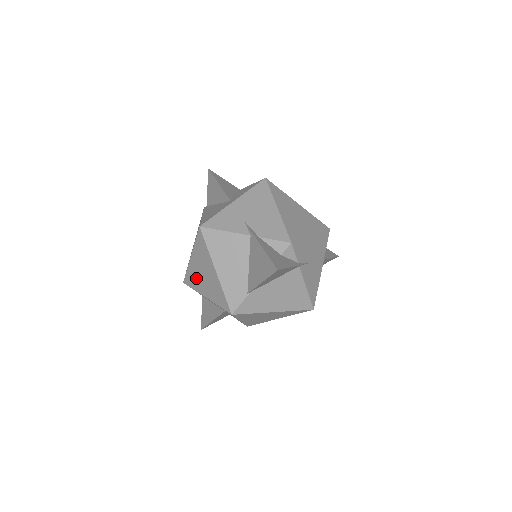
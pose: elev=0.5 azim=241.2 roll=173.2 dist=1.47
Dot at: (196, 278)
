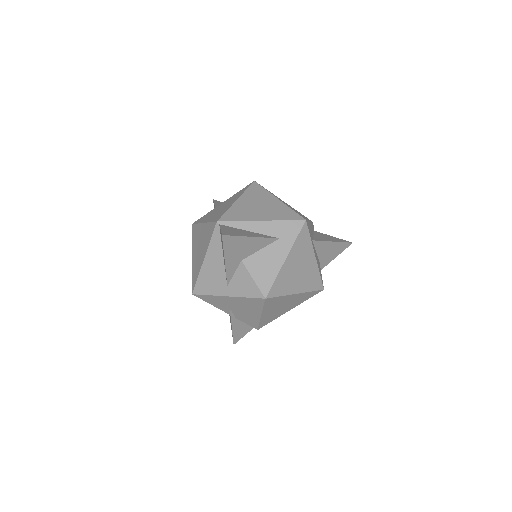
Dot at: occluded
